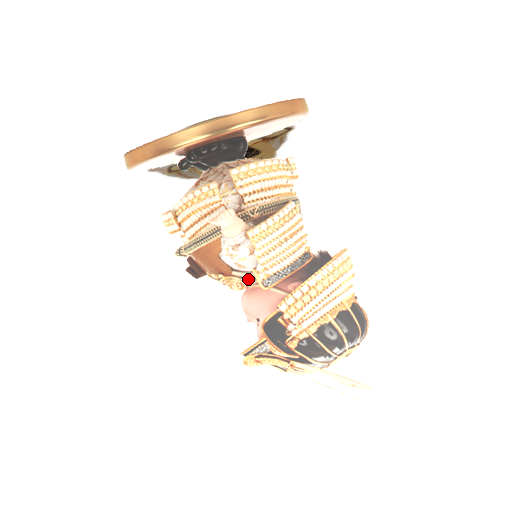
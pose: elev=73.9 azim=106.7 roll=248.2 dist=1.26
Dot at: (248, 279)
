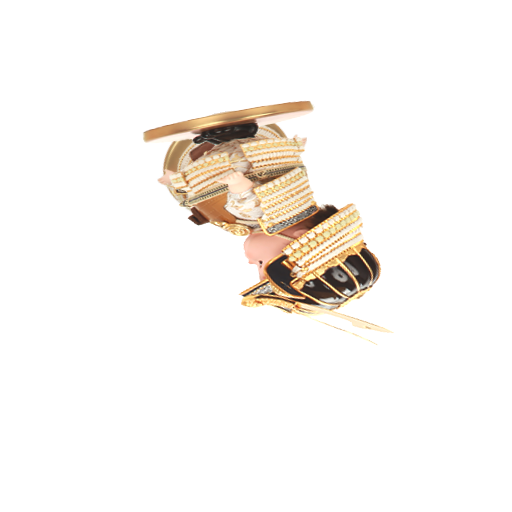
Dot at: (252, 226)
